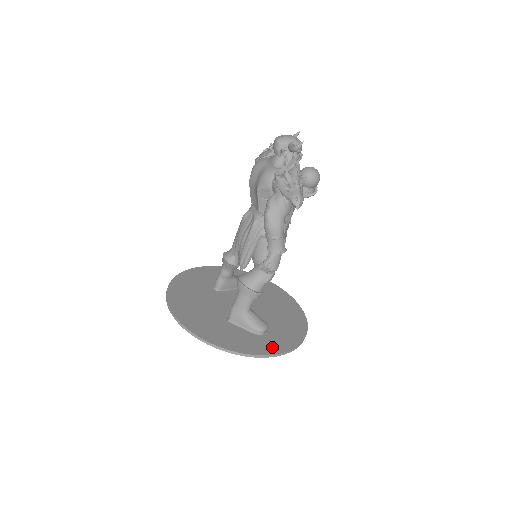
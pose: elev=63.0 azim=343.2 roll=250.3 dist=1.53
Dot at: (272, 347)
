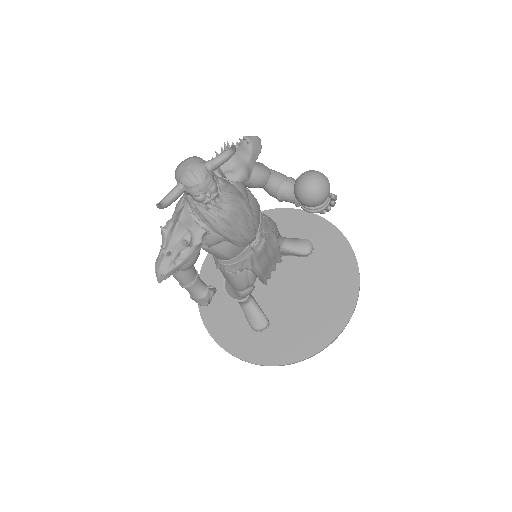
Dot at: (251, 351)
